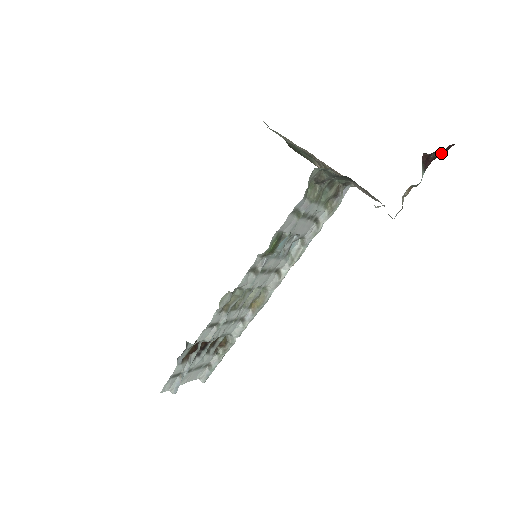
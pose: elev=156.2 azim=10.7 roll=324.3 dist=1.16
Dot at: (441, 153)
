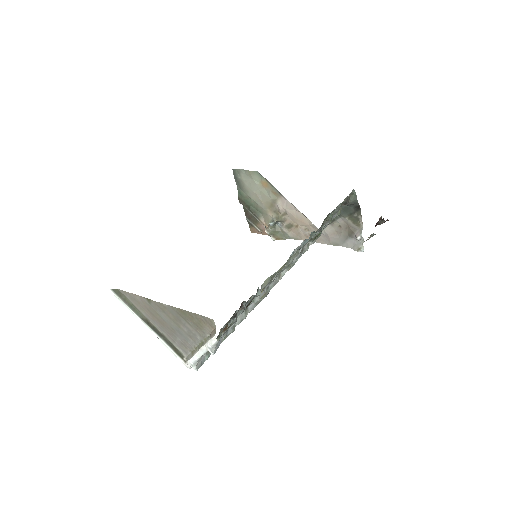
Dot at: (383, 222)
